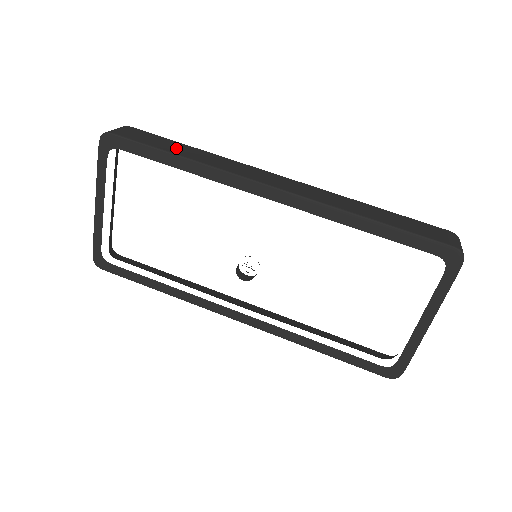
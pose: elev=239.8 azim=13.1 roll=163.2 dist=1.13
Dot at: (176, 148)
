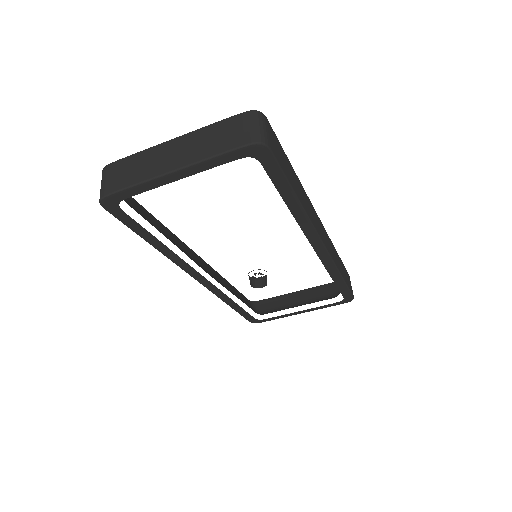
Dot at: (293, 178)
